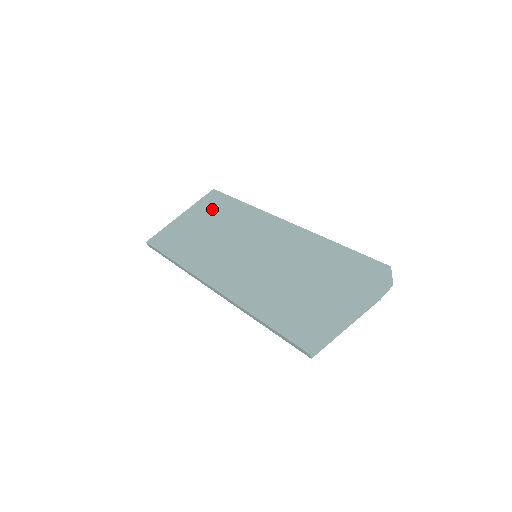
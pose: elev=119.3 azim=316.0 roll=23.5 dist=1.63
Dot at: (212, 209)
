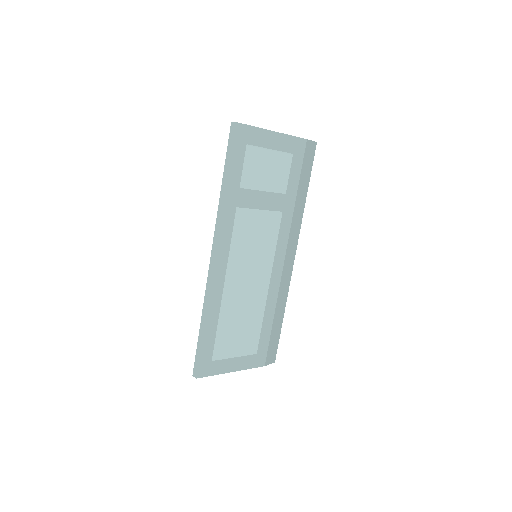
Dot at: occluded
